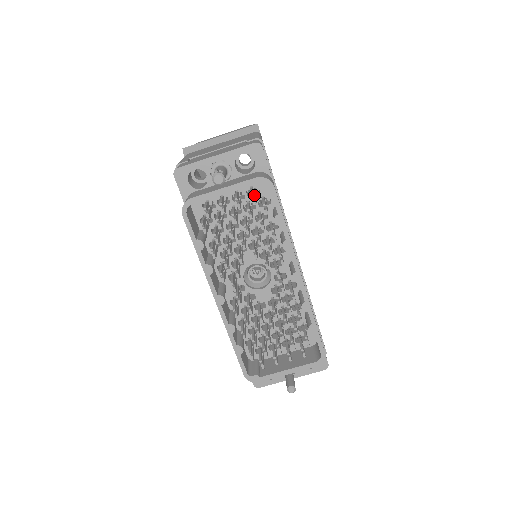
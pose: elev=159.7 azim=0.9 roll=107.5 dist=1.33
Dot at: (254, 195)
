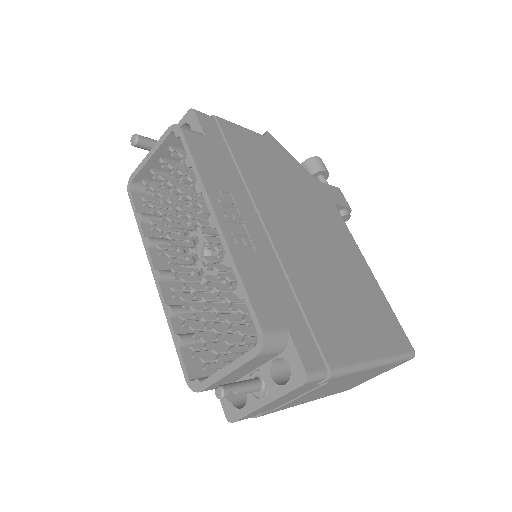
Dot at: occluded
